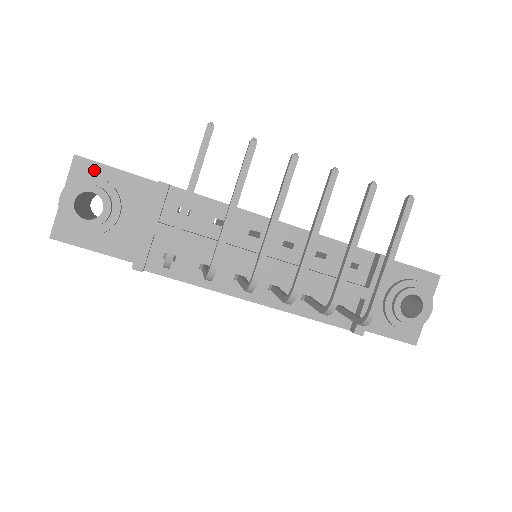
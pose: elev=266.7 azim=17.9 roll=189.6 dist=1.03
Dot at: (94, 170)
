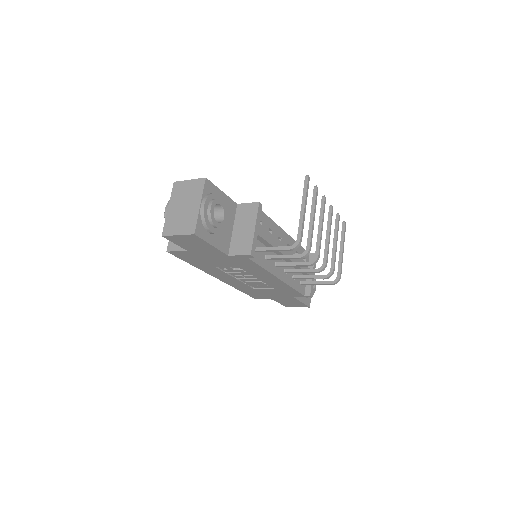
Dot at: (213, 190)
